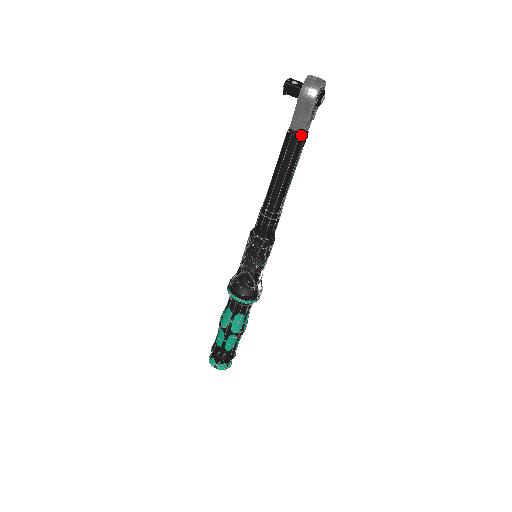
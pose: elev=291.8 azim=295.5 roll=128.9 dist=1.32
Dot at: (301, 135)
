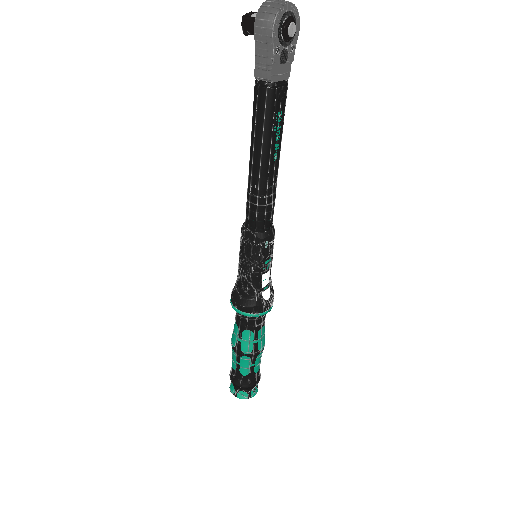
Dot at: (269, 85)
